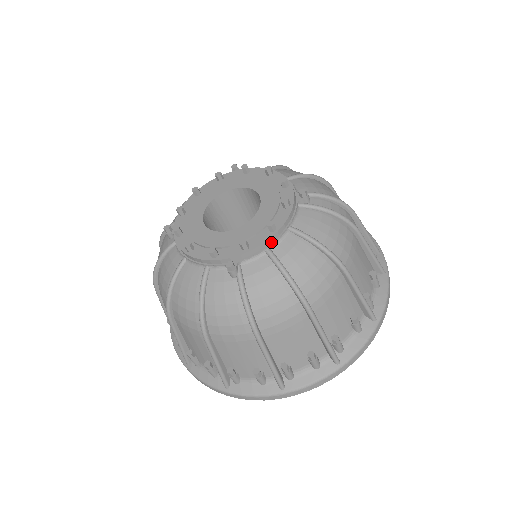
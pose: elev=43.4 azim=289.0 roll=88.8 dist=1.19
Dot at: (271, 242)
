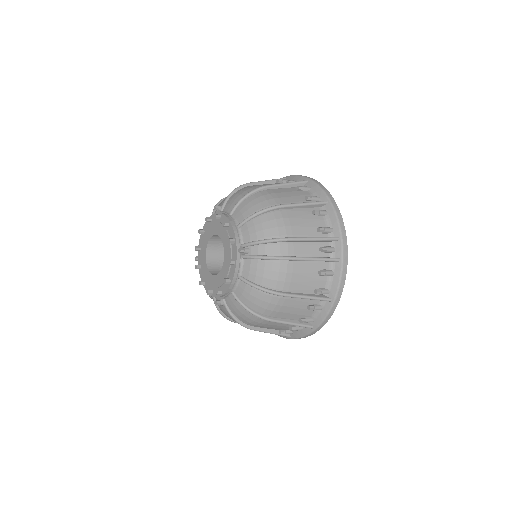
Dot at: (231, 289)
